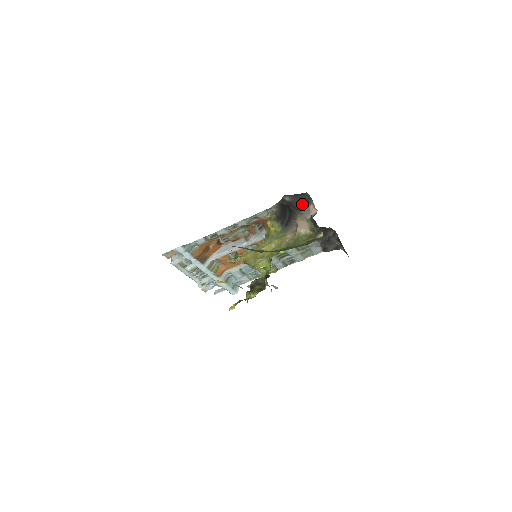
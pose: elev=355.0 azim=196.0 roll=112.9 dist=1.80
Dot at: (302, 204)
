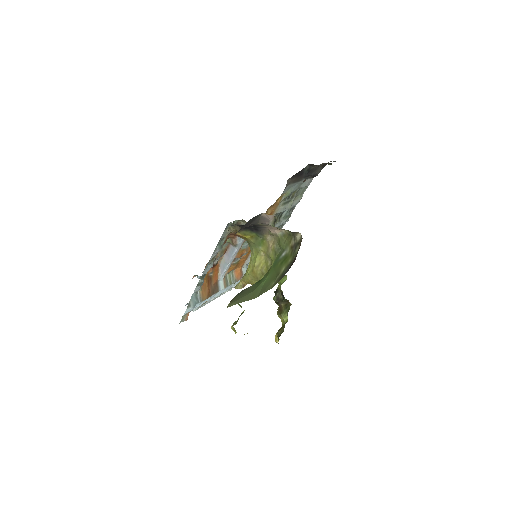
Dot at: (252, 221)
